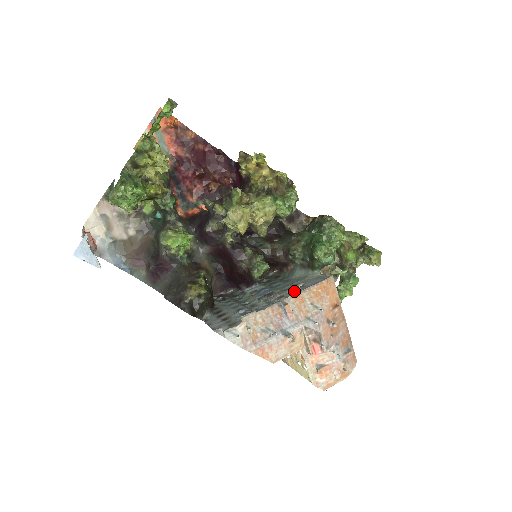
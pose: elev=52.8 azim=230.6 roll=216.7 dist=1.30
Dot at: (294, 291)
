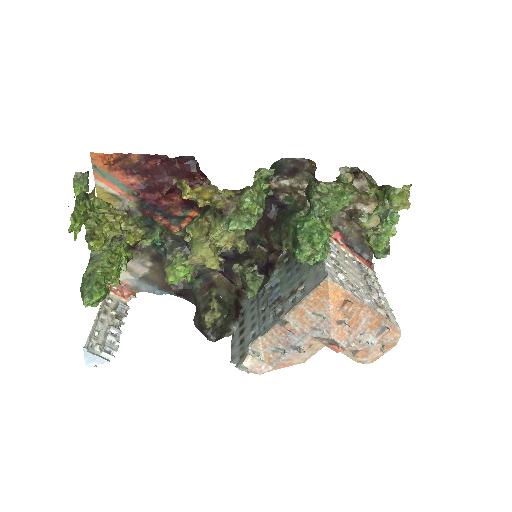
Dot at: (294, 300)
